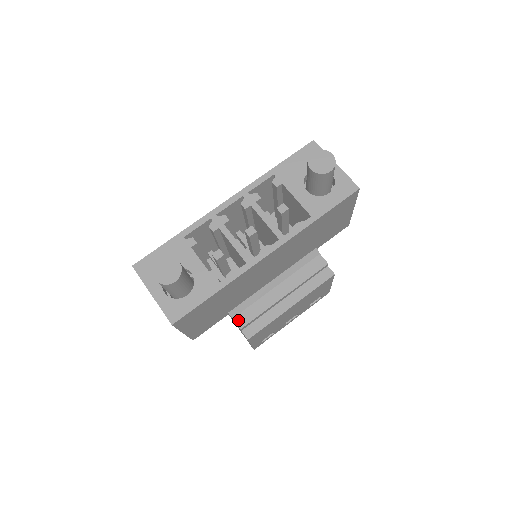
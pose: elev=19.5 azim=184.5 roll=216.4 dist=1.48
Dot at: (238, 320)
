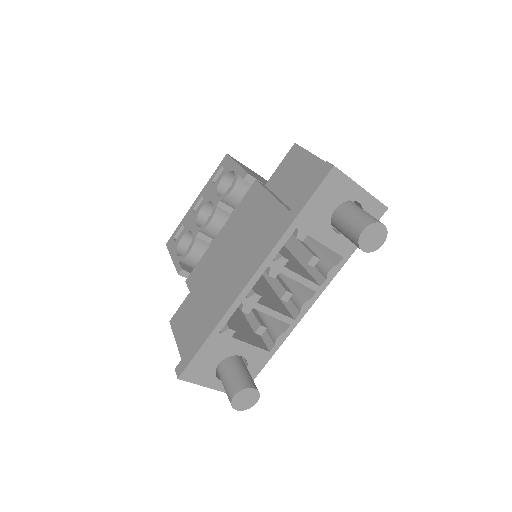
Dot at: occluded
